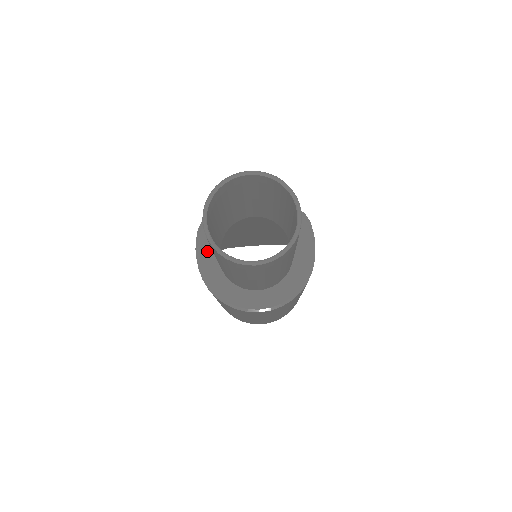
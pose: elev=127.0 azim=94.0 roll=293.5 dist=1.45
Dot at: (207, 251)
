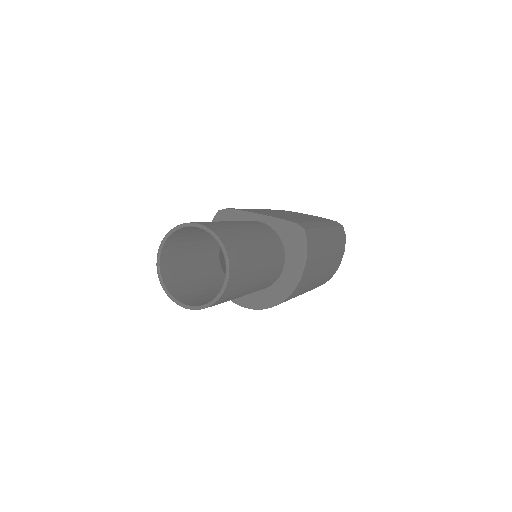
Dot at: occluded
